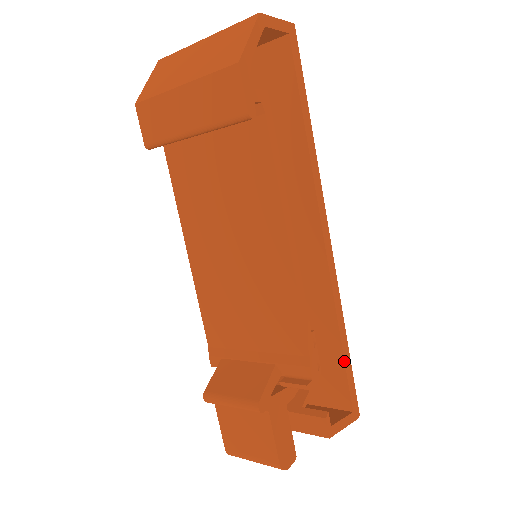
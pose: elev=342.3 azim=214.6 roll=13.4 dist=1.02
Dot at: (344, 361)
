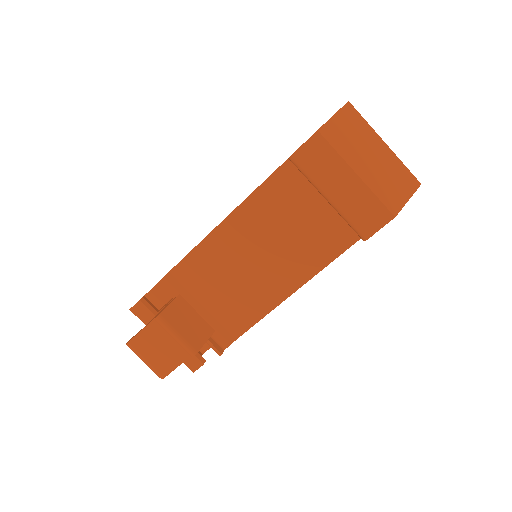
Dot at: occluded
